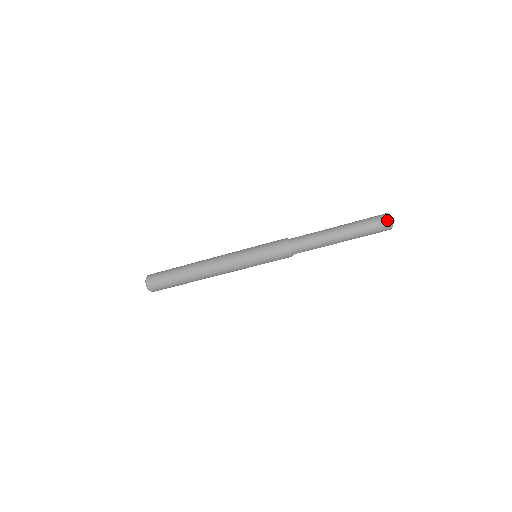
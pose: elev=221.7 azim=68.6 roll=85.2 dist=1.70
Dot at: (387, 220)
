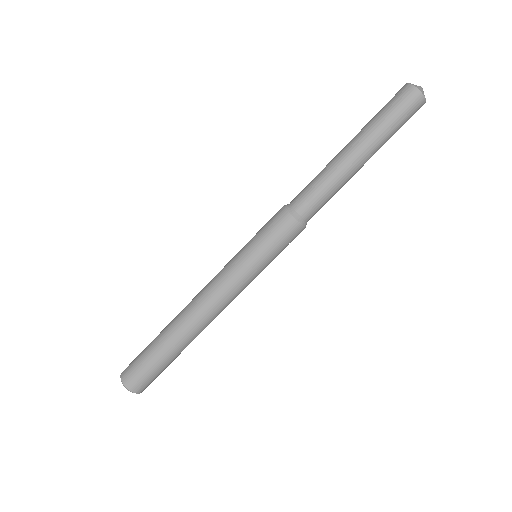
Dot at: (410, 88)
